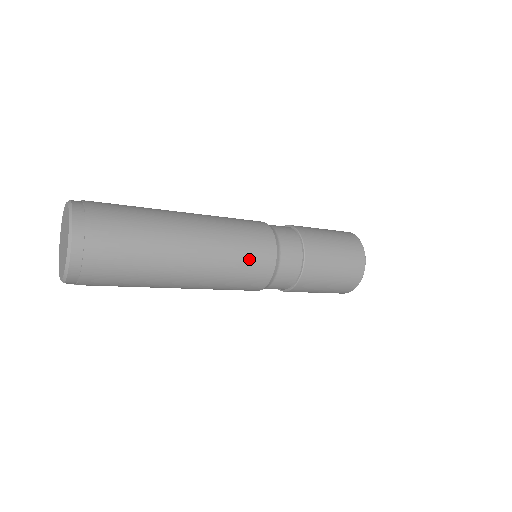
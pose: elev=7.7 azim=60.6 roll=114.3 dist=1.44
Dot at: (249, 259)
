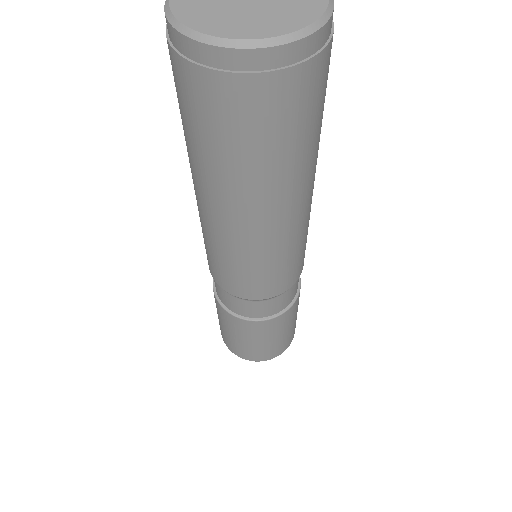
Dot at: (287, 268)
